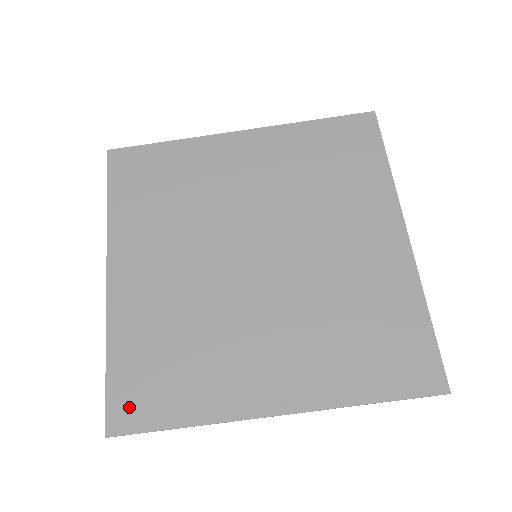
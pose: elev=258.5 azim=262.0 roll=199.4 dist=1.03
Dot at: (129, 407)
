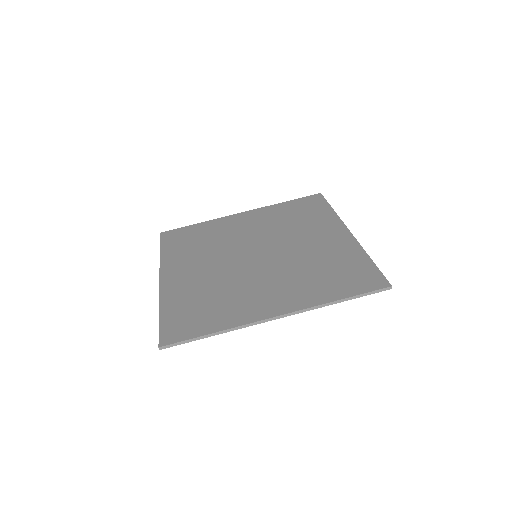
Dot at: (175, 331)
